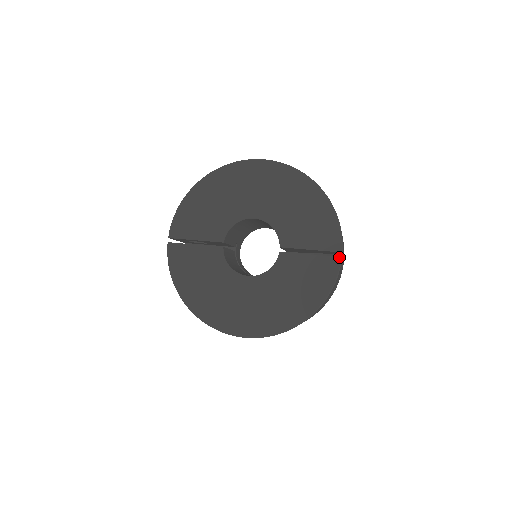
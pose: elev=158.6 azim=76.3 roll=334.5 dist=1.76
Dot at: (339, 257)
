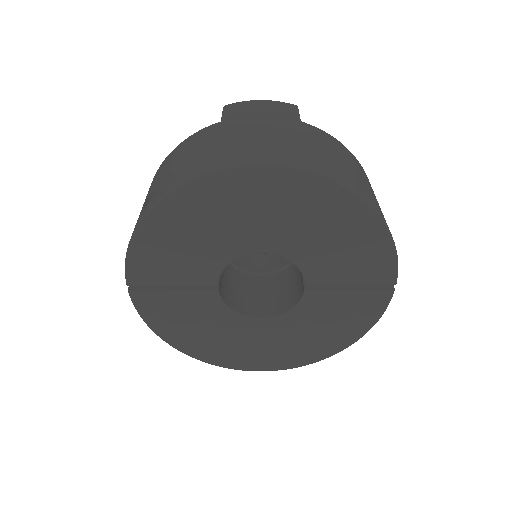
Dot at: (391, 290)
